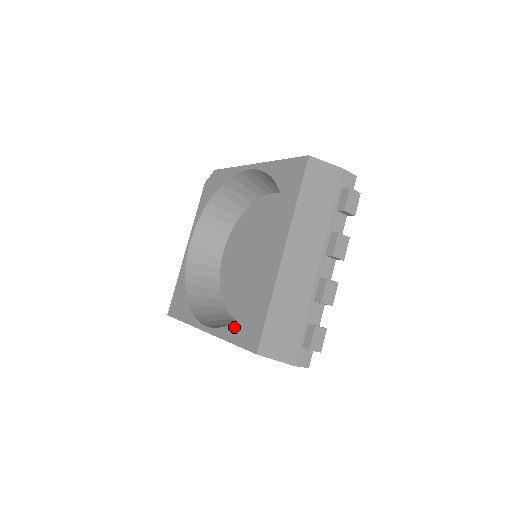
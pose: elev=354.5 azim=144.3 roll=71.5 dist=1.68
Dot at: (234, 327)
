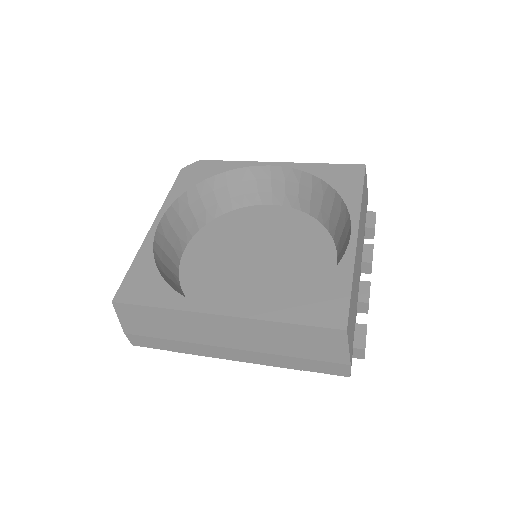
Dot at: (290, 305)
